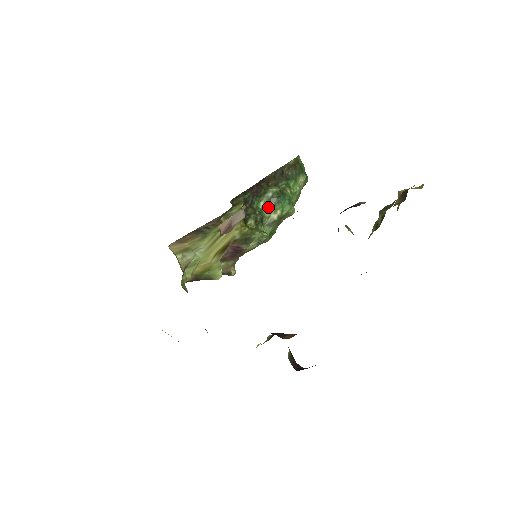
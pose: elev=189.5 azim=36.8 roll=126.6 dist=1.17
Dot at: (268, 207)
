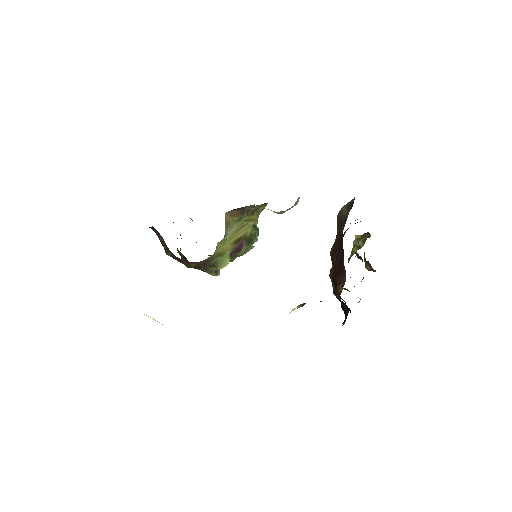
Dot at: occluded
